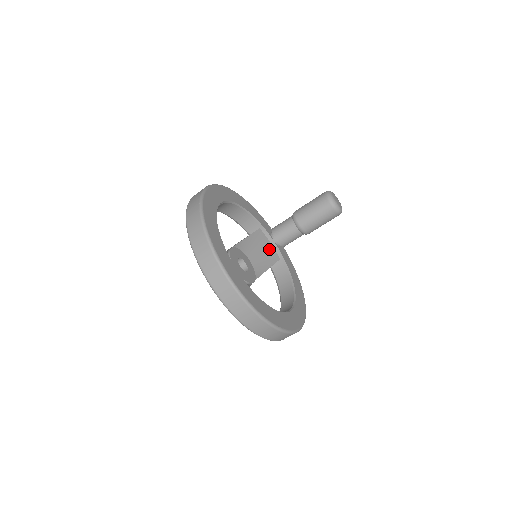
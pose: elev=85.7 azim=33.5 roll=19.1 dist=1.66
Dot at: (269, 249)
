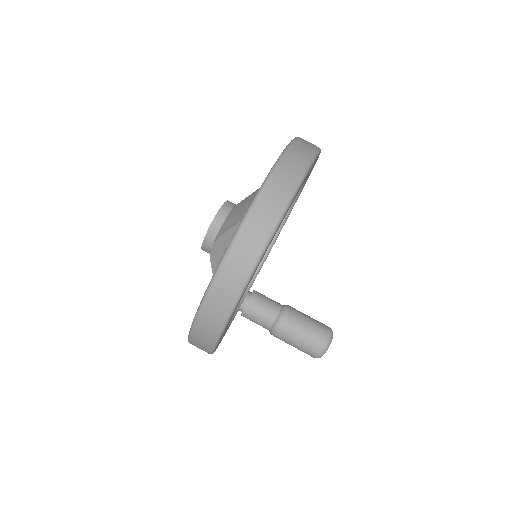
Dot at: occluded
